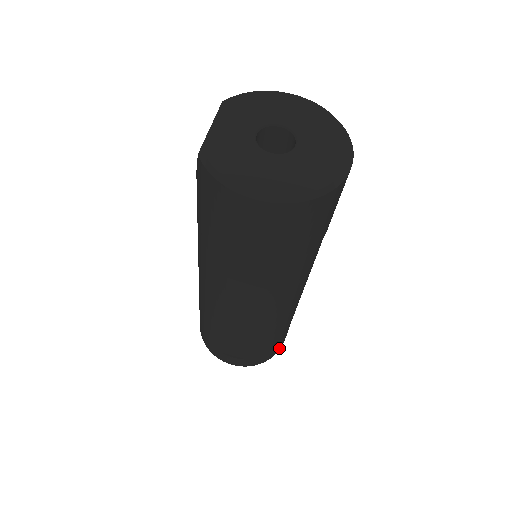
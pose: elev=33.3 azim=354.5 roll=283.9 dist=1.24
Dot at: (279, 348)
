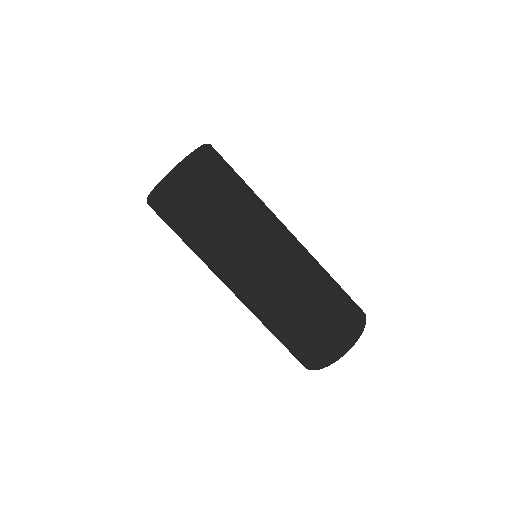
Dot at: (360, 321)
